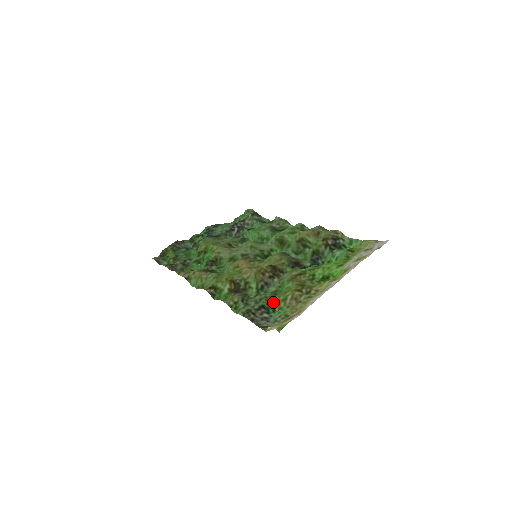
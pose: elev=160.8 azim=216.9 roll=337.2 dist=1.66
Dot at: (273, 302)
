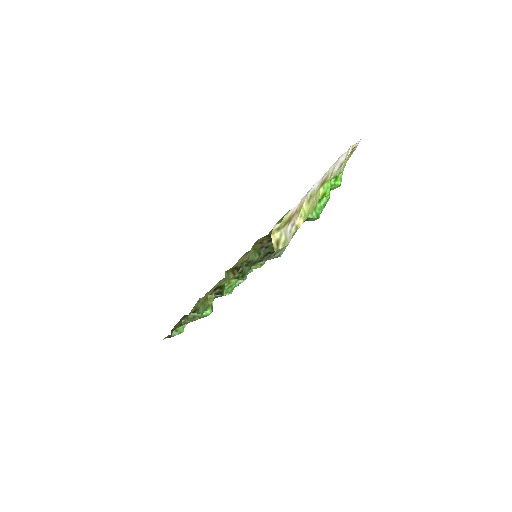
Dot at: occluded
